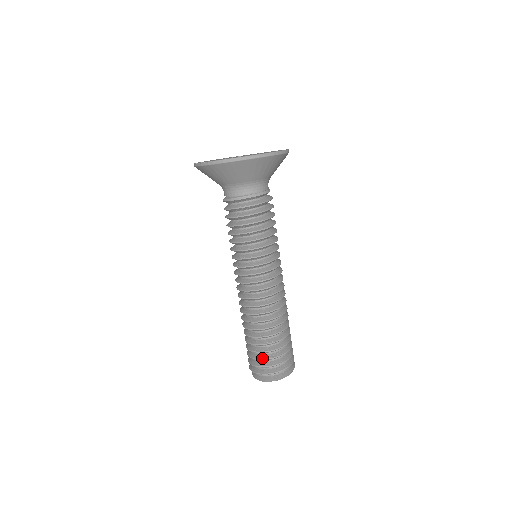
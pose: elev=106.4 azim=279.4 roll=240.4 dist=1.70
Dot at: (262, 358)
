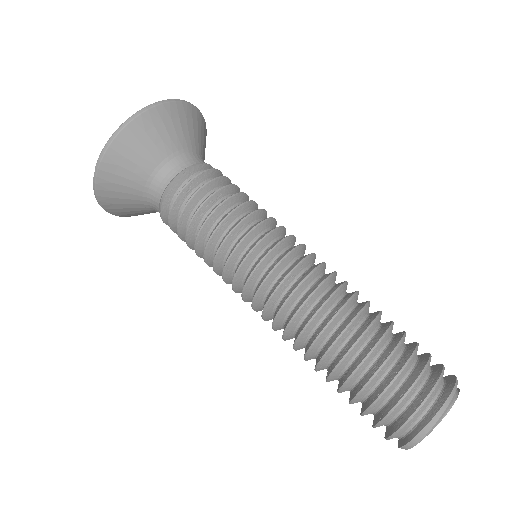
Dot at: (381, 390)
